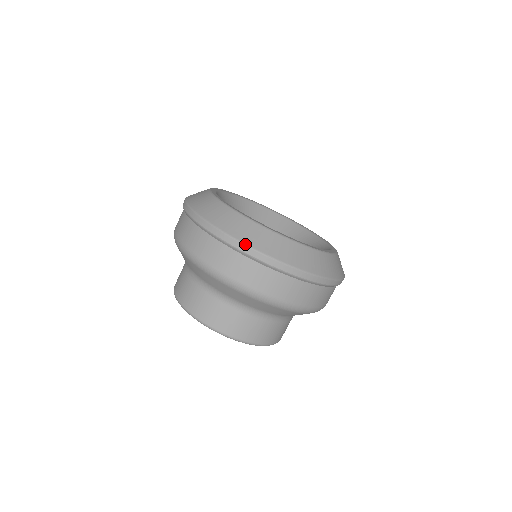
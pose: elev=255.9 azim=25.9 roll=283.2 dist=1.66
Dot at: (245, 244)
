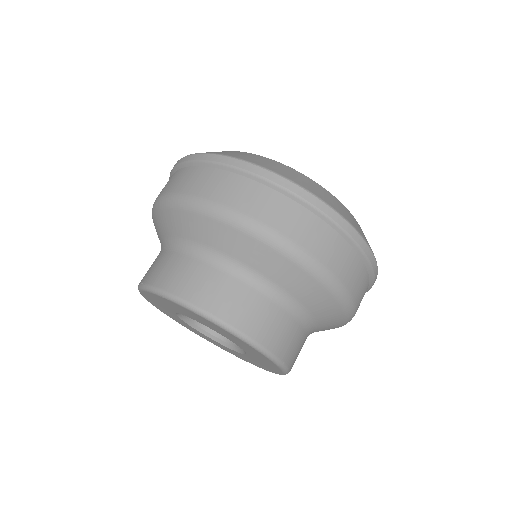
Dot at: (359, 232)
